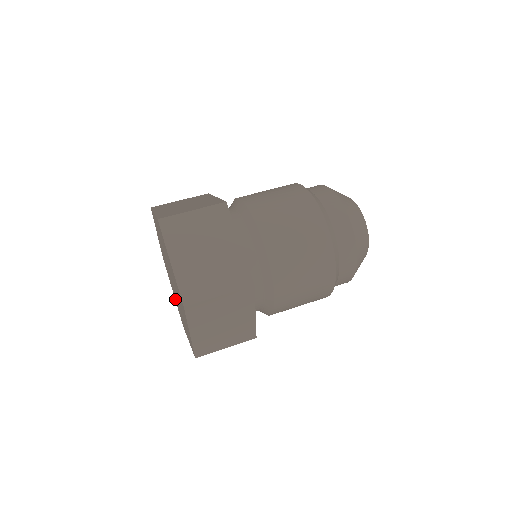
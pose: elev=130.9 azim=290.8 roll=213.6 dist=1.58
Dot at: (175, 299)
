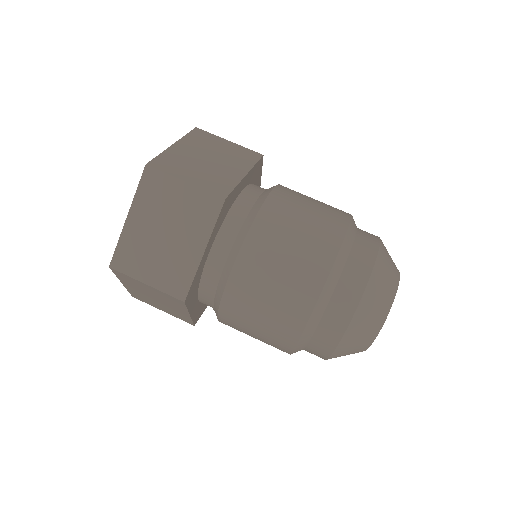
Dot at: occluded
